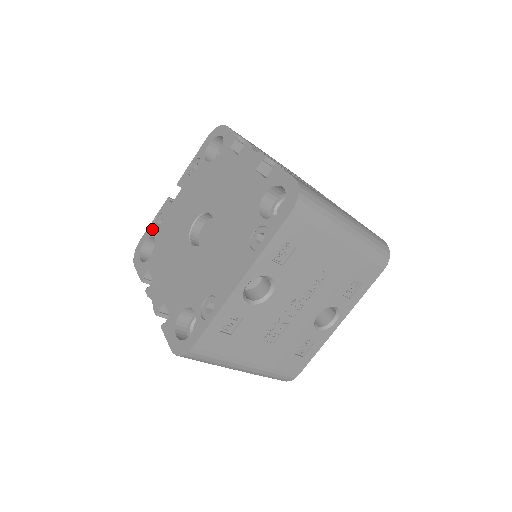
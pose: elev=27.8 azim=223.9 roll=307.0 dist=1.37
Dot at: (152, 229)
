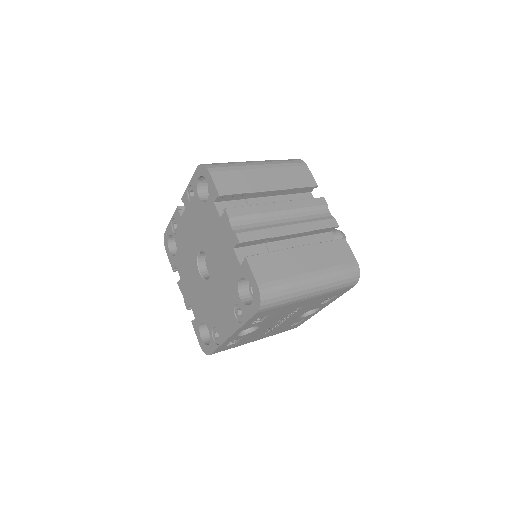
Dot at: (172, 229)
